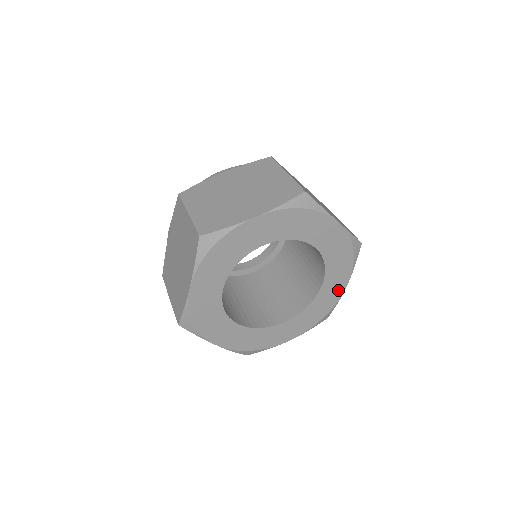
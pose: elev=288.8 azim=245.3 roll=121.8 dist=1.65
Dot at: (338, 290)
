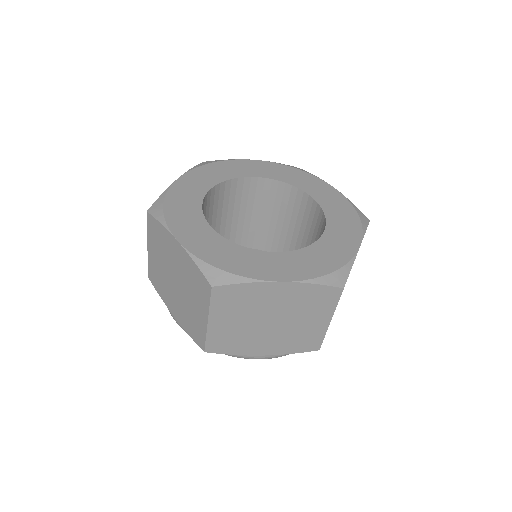
Dot at: (332, 193)
